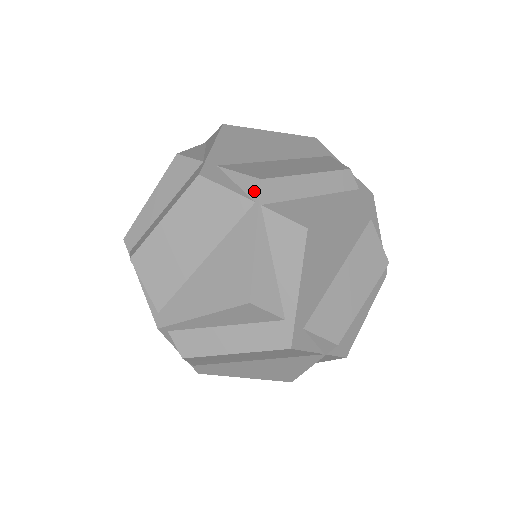
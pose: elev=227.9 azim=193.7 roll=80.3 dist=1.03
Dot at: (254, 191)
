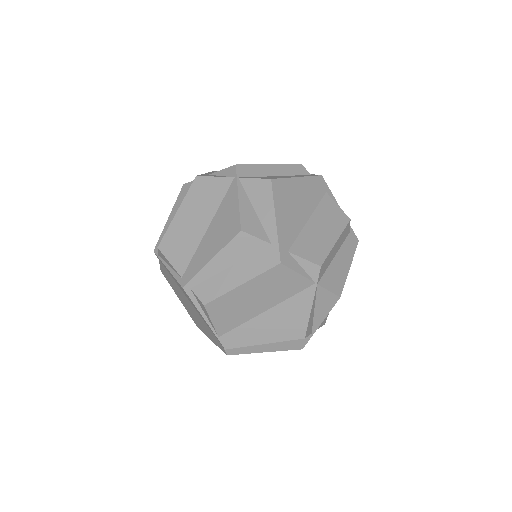
Dot at: (233, 172)
